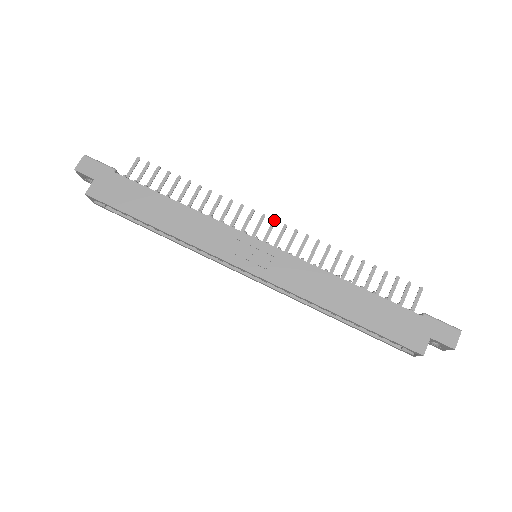
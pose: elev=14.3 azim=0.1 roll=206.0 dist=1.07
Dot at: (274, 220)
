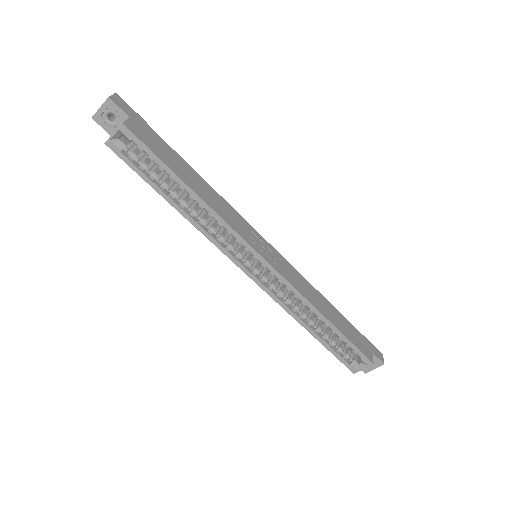
Dot at: occluded
